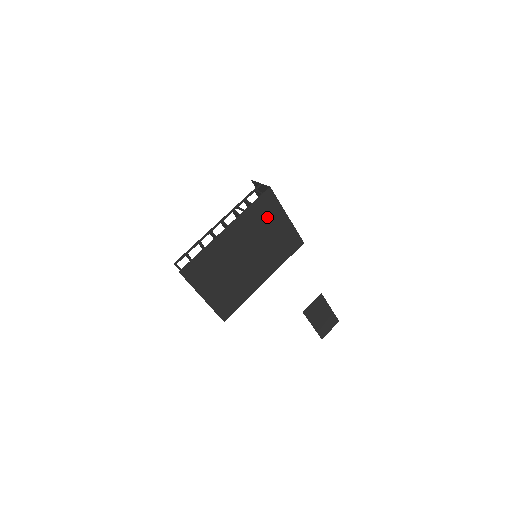
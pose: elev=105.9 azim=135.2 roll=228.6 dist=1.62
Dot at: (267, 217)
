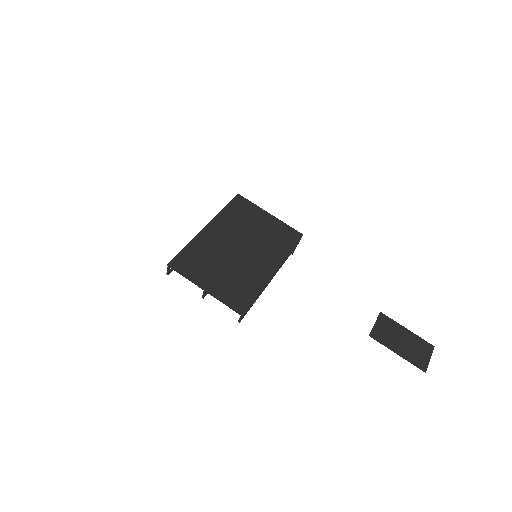
Dot at: (247, 216)
